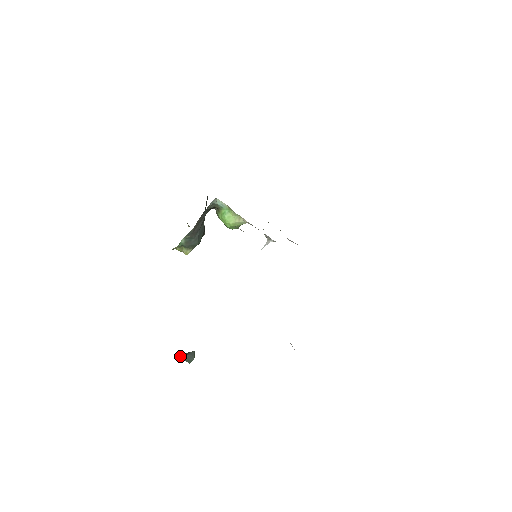
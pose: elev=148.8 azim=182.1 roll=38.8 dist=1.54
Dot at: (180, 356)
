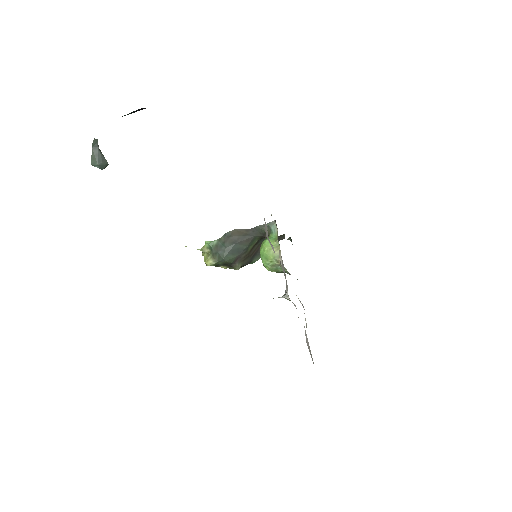
Dot at: (94, 143)
